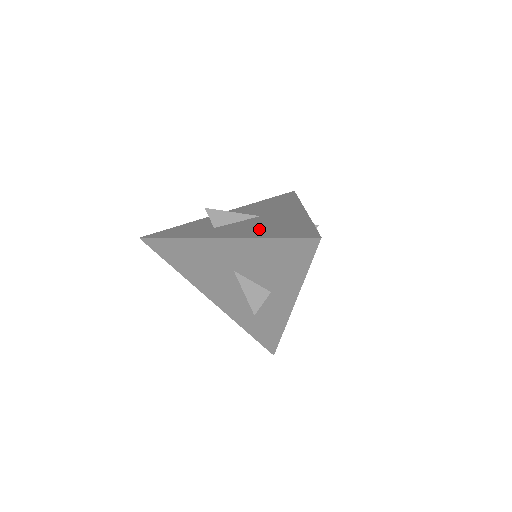
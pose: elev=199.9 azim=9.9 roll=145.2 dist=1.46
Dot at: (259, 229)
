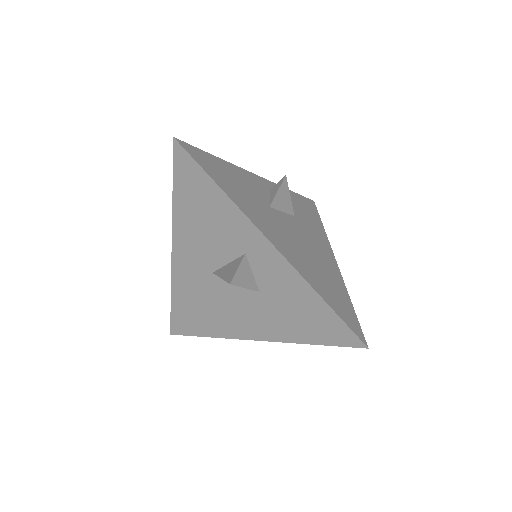
Dot at: occluded
